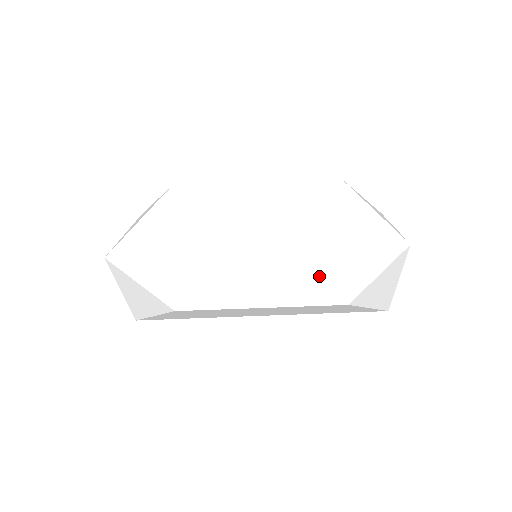
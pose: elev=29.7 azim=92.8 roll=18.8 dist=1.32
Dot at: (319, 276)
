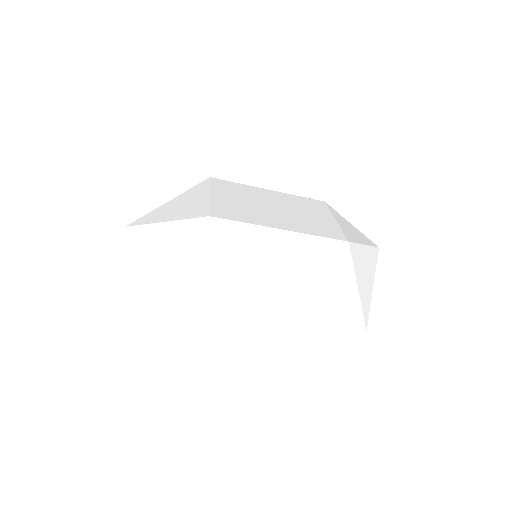
Dot at: (322, 227)
